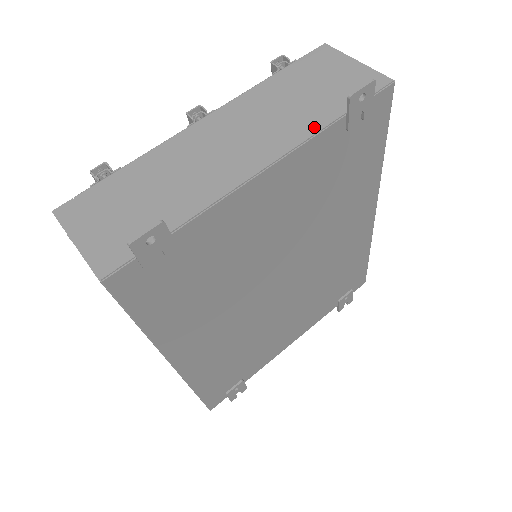
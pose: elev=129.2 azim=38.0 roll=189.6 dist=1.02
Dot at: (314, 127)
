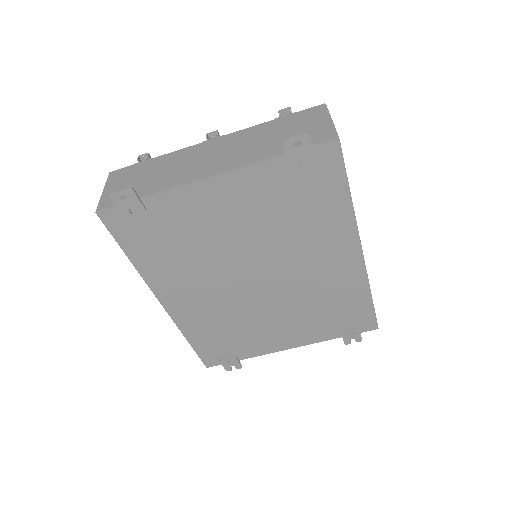
Dot at: (260, 158)
